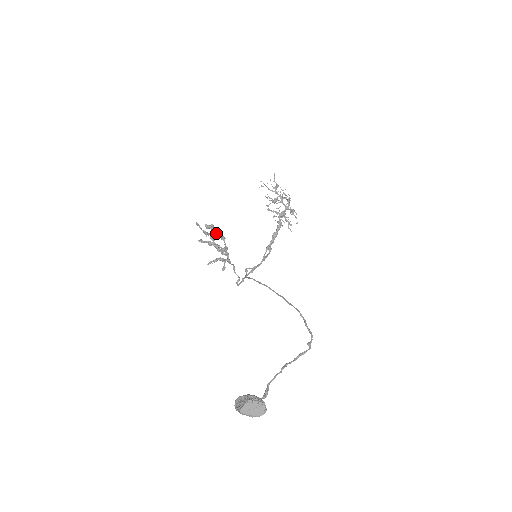
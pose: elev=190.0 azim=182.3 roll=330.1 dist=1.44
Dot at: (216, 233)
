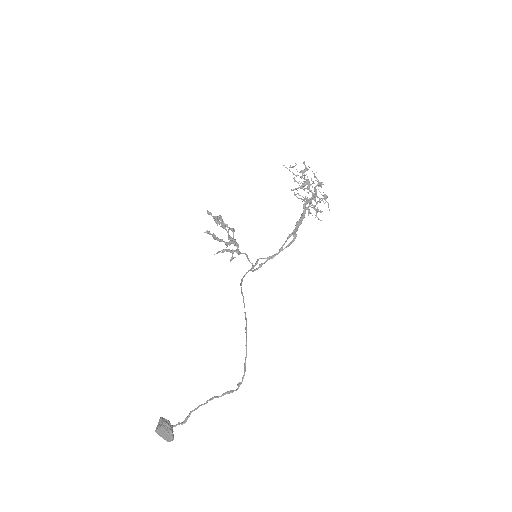
Dot at: occluded
